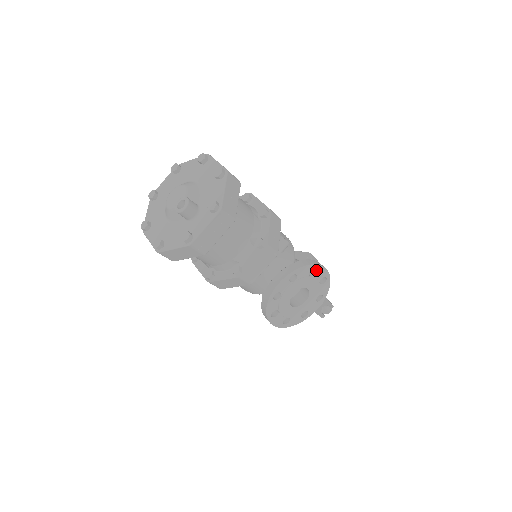
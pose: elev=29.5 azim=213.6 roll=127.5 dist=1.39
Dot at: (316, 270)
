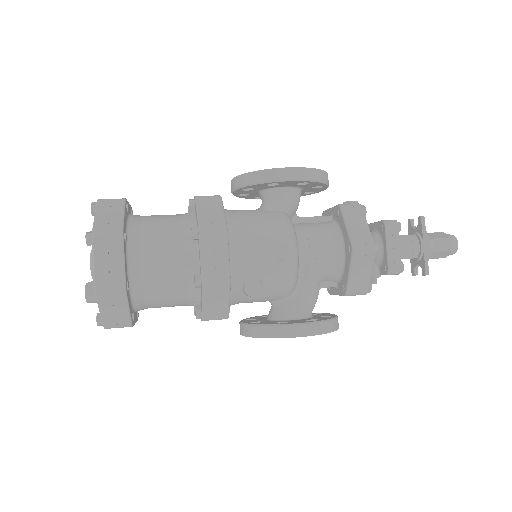
Dot at: (288, 336)
